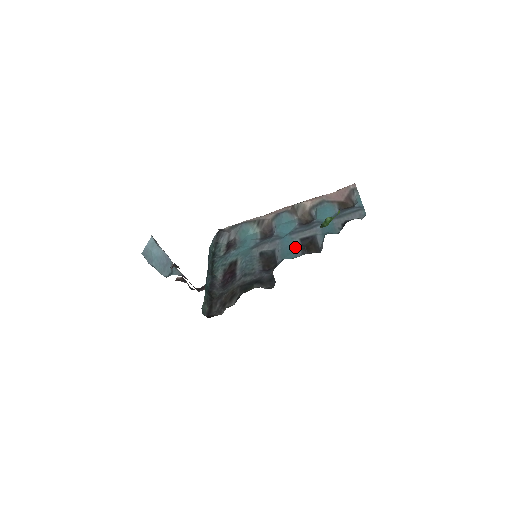
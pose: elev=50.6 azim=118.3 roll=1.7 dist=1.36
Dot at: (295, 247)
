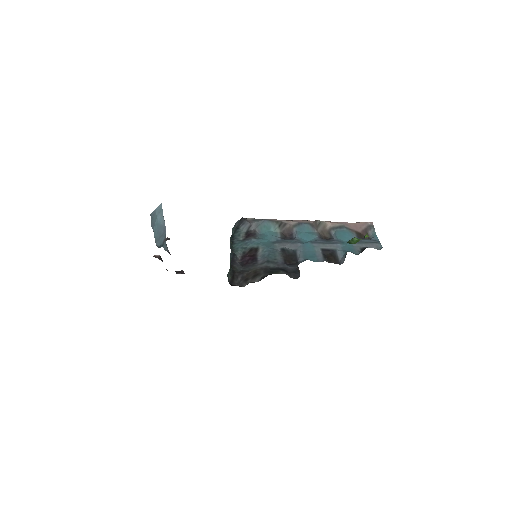
Dot at: (317, 253)
